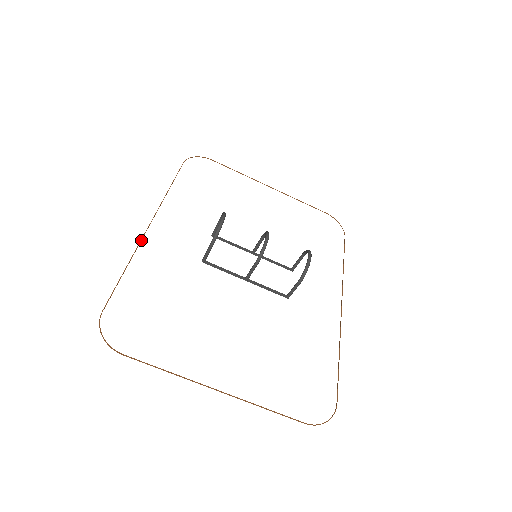
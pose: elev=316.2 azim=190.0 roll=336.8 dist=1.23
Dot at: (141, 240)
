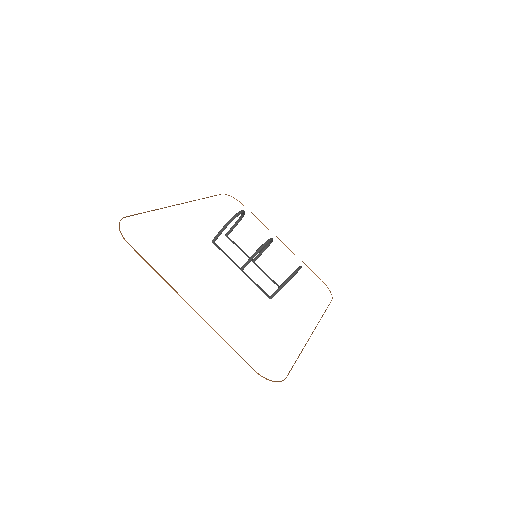
Dot at: occluded
